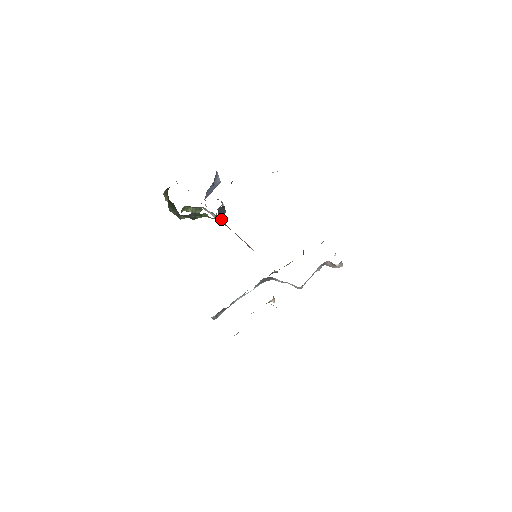
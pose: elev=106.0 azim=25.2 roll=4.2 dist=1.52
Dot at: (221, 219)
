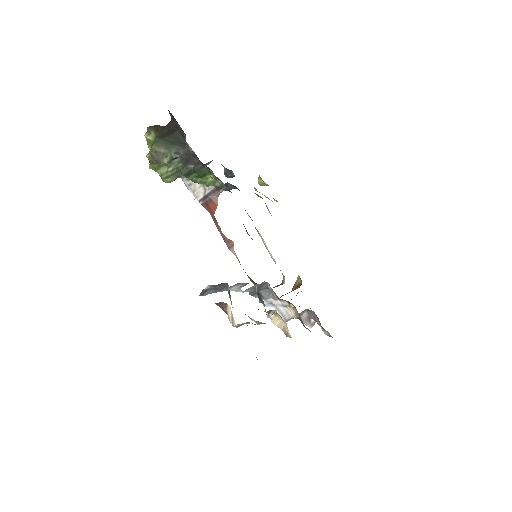
Dot at: (217, 198)
